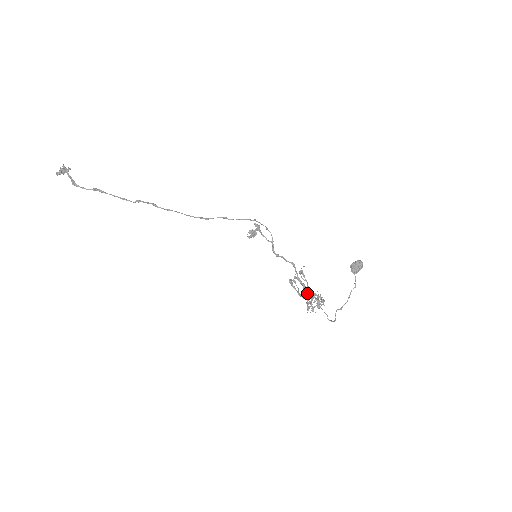
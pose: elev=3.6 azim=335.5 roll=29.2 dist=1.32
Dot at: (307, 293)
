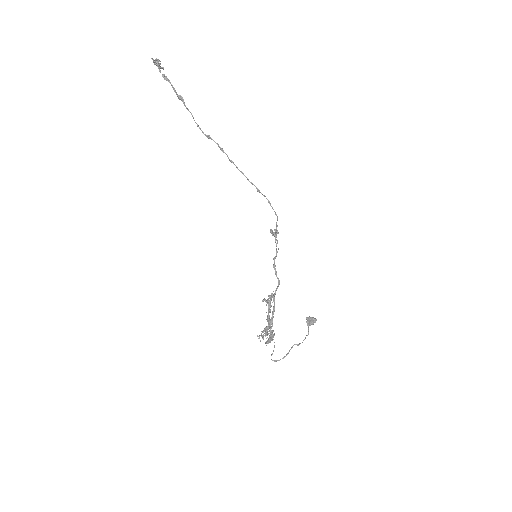
Dot at: (271, 319)
